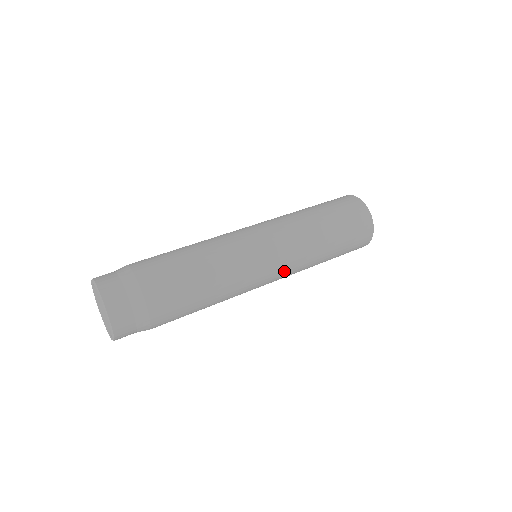
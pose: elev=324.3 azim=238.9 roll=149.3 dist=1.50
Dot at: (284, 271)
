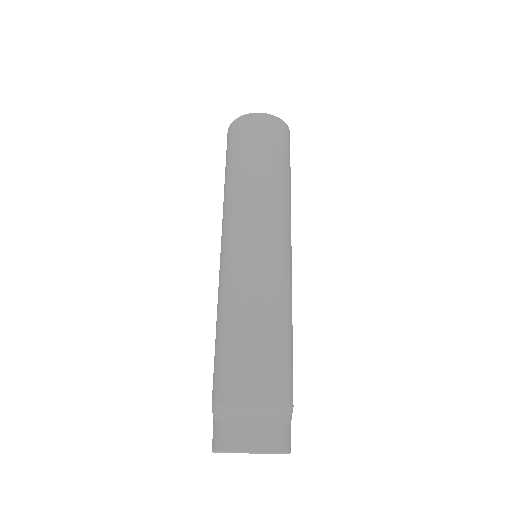
Dot at: occluded
